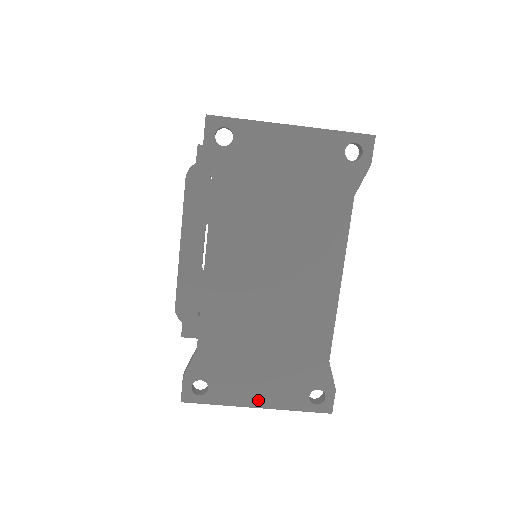
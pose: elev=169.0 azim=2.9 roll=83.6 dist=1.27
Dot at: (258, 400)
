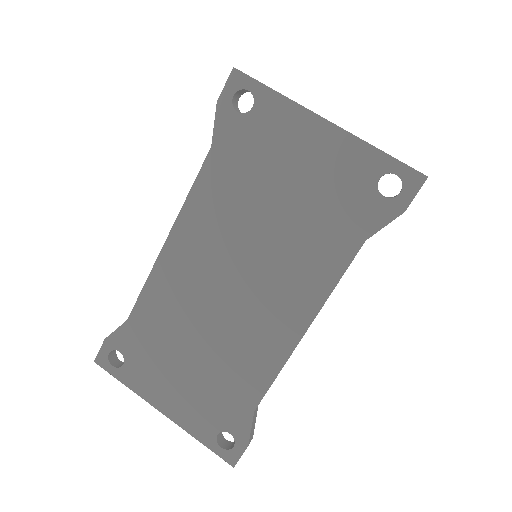
Dot at: (165, 405)
